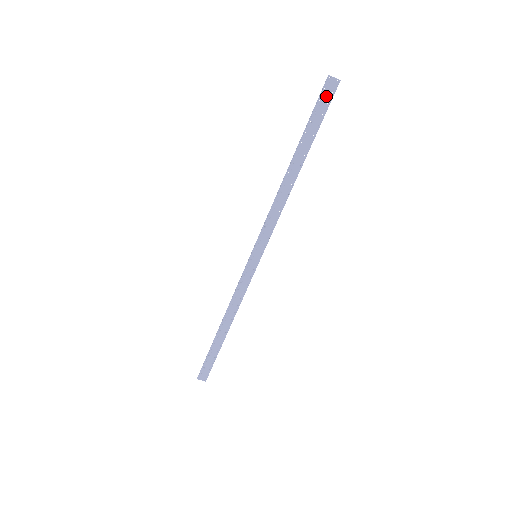
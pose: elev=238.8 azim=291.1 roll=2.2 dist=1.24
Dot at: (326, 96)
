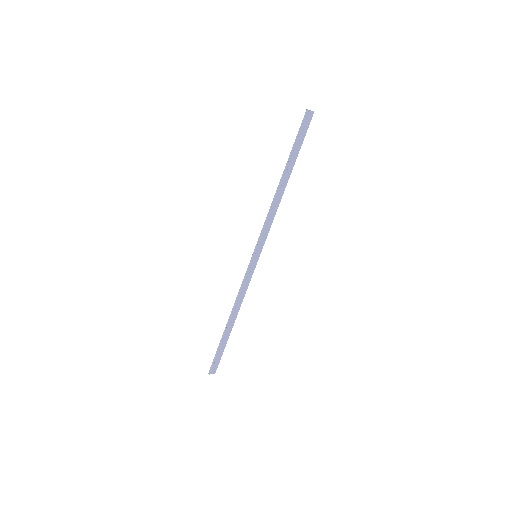
Dot at: (306, 125)
